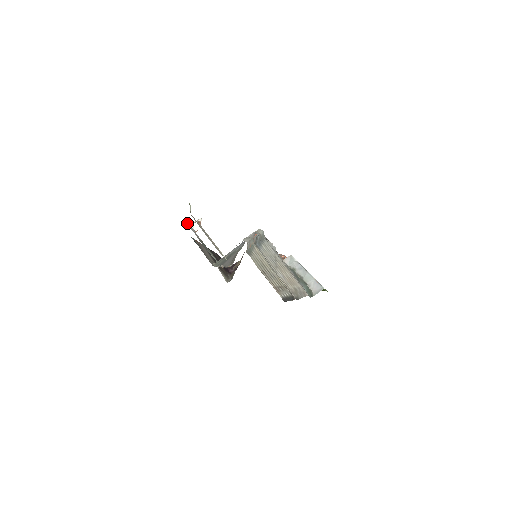
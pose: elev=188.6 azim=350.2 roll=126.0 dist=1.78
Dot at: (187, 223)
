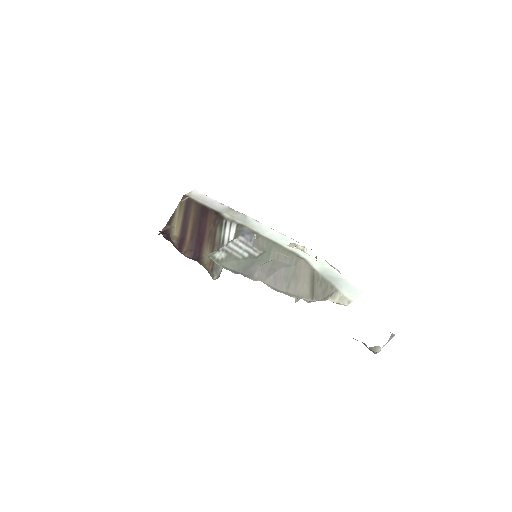
Dot at: occluded
